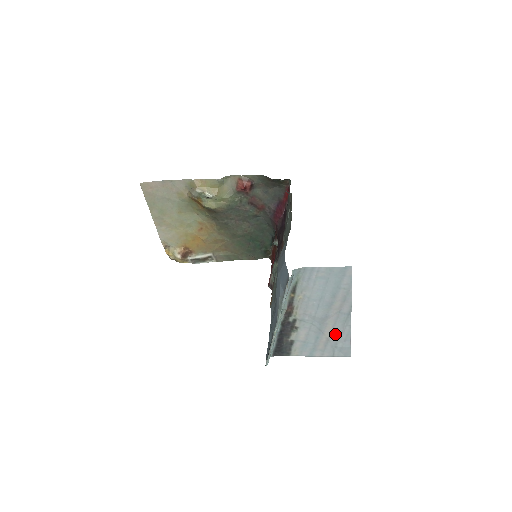
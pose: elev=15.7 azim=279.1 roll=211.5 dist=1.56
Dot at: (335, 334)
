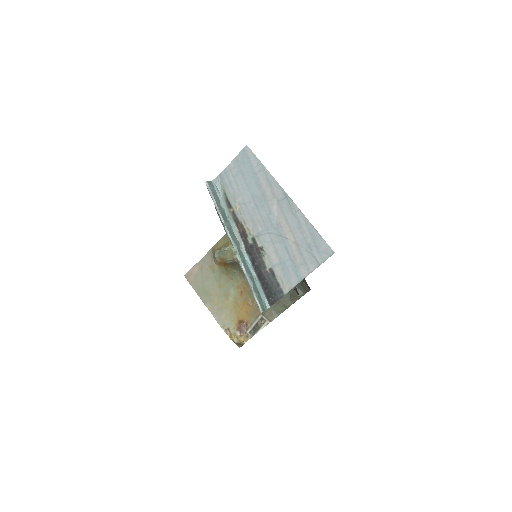
Dot at: (296, 231)
